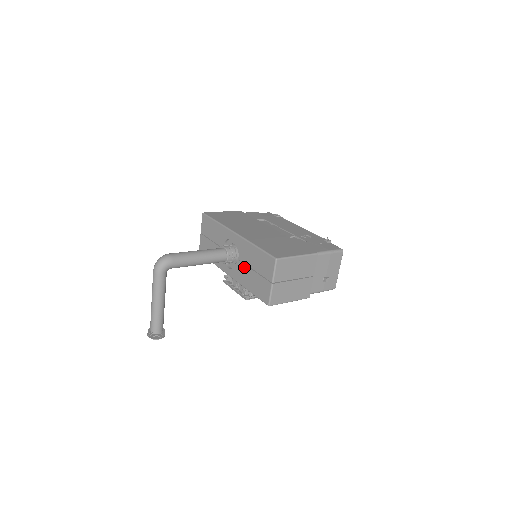
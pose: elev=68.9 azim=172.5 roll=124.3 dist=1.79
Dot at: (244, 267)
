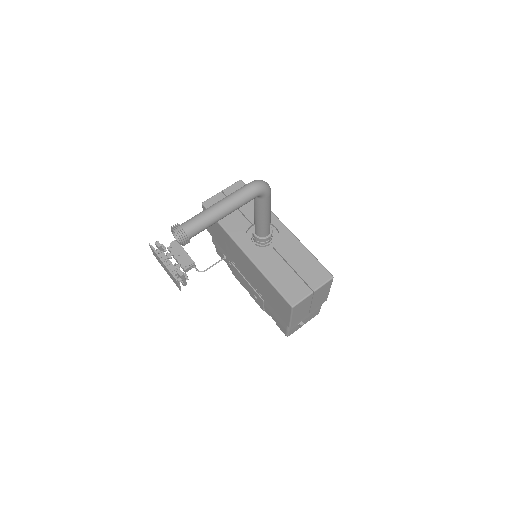
Dot at: (278, 257)
